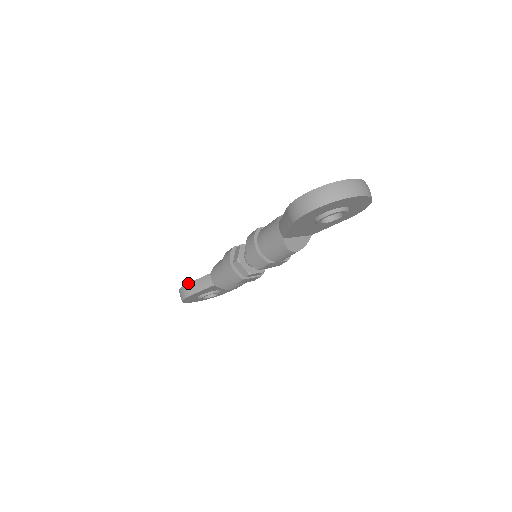
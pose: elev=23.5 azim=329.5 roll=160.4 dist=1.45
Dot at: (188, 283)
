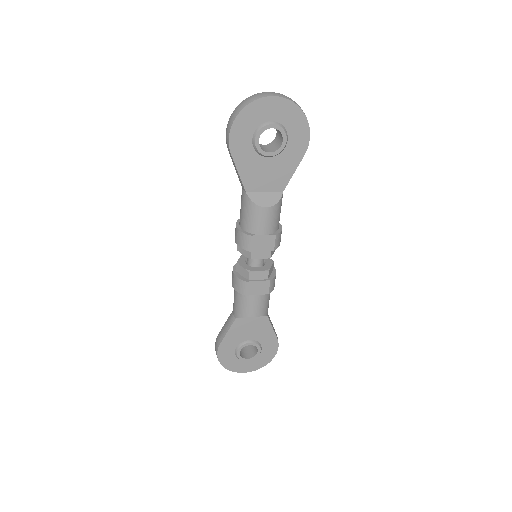
Dot at: occluded
